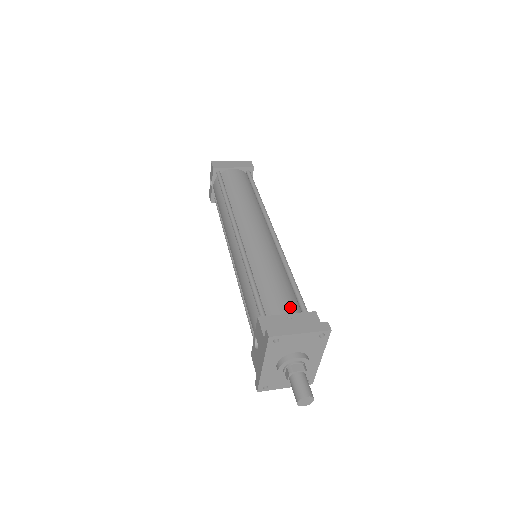
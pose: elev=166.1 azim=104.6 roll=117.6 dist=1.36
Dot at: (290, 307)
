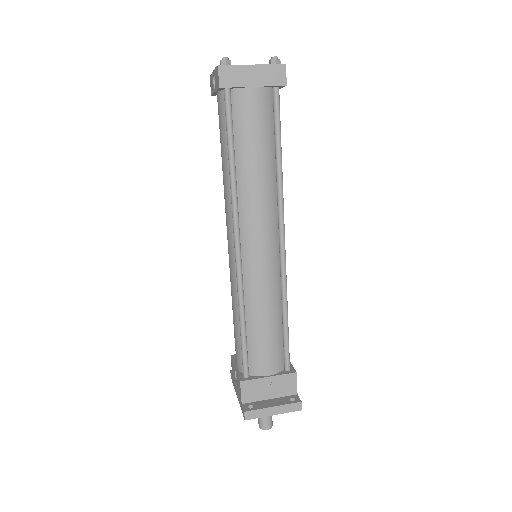
Dot at: (274, 365)
